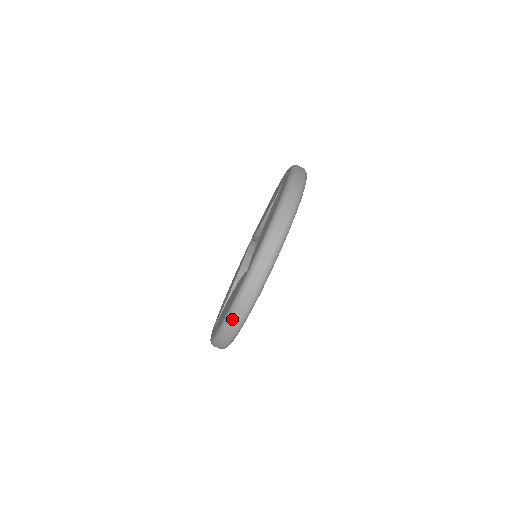
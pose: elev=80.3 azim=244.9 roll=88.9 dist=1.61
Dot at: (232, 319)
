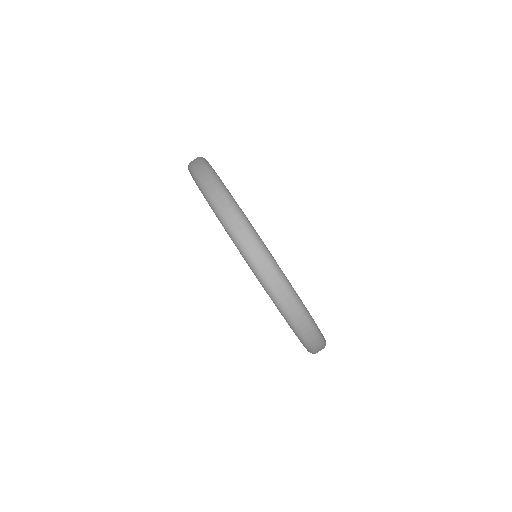
Dot at: (317, 352)
